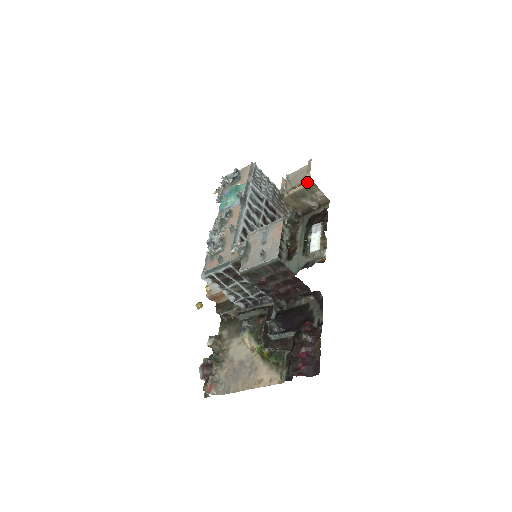
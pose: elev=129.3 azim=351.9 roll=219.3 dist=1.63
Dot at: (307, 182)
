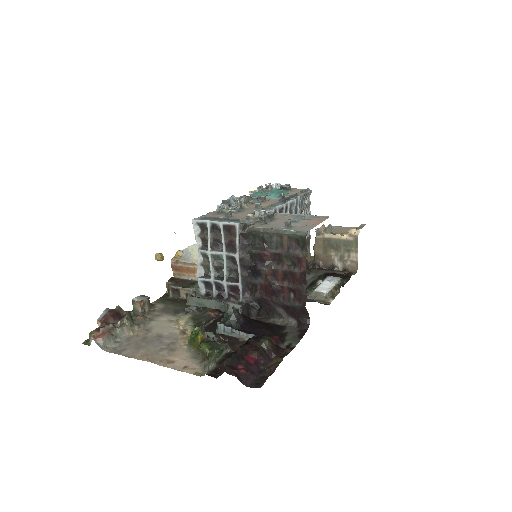
Dot at: (352, 235)
